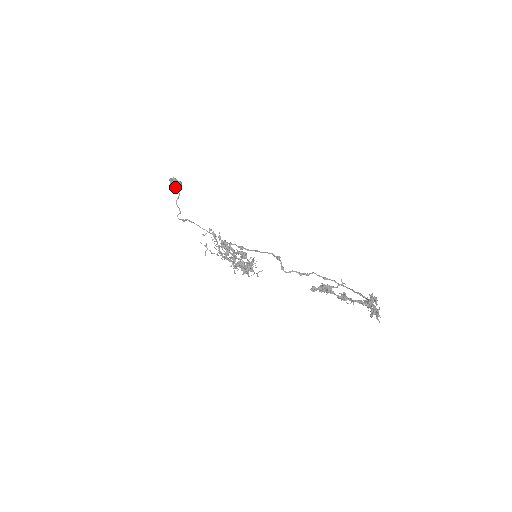
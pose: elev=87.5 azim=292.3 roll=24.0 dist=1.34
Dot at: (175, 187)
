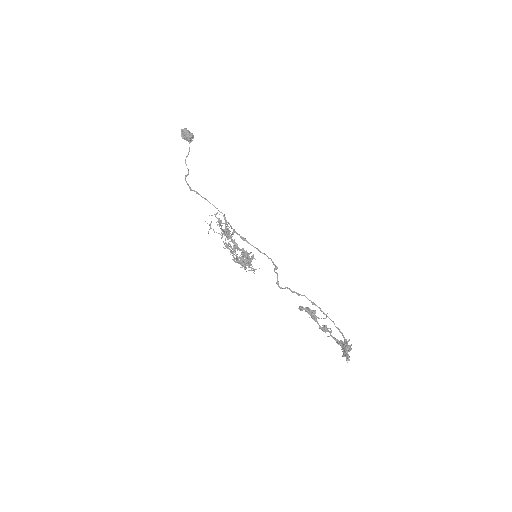
Dot at: (186, 140)
